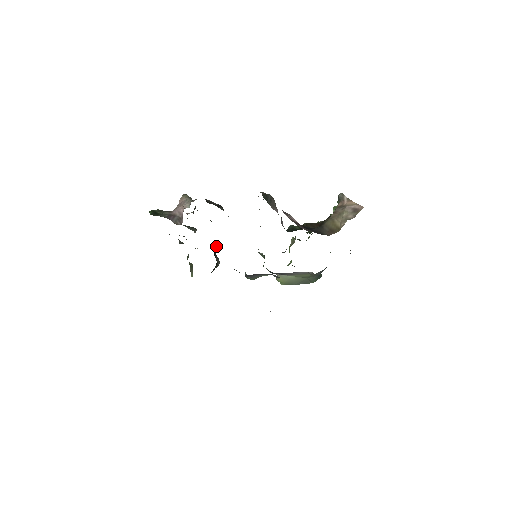
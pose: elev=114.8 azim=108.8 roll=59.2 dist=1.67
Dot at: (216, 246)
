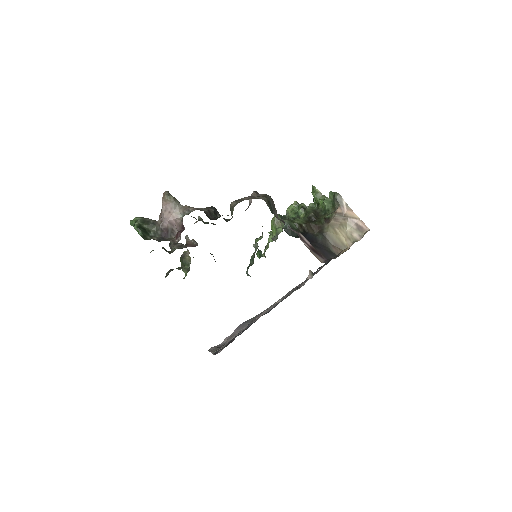
Dot at: occluded
